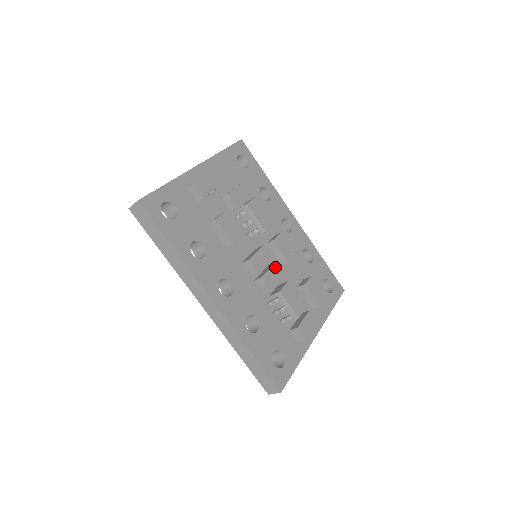
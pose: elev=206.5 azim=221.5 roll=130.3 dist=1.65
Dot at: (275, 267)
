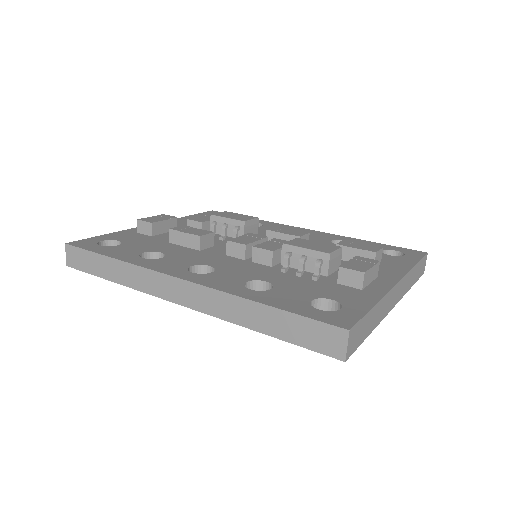
Dot at: (275, 240)
